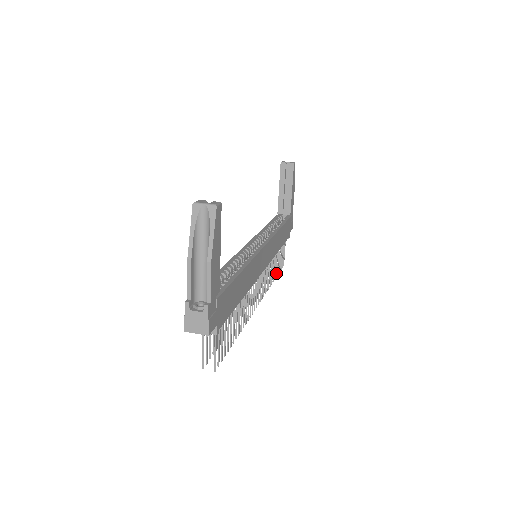
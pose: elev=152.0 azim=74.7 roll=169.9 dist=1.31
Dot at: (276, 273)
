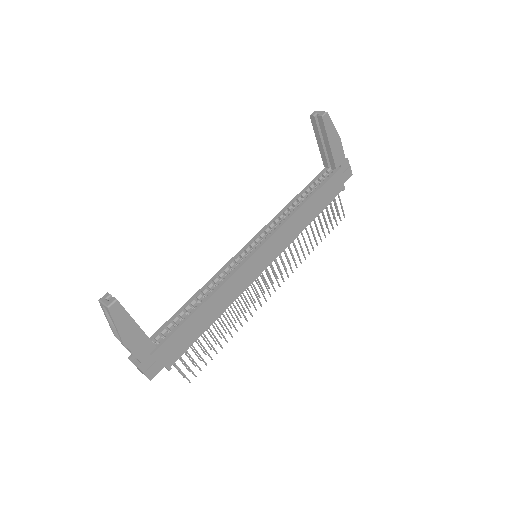
Dot at: (320, 238)
